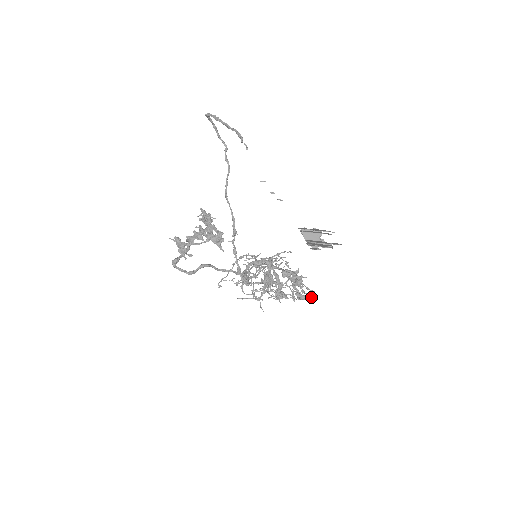
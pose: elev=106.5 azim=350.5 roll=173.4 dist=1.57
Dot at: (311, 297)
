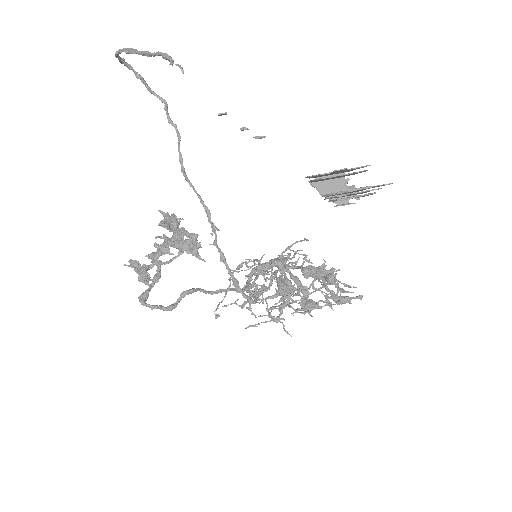
Dot at: occluded
